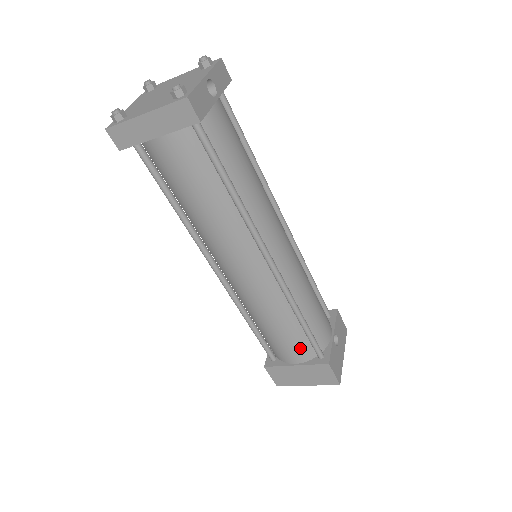
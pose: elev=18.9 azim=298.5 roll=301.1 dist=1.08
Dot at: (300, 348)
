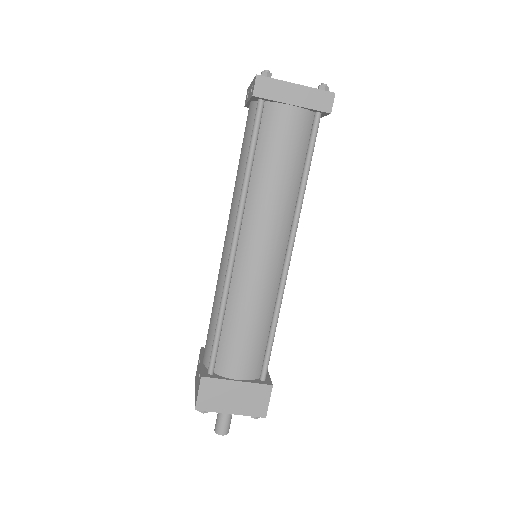
Dot at: (253, 360)
